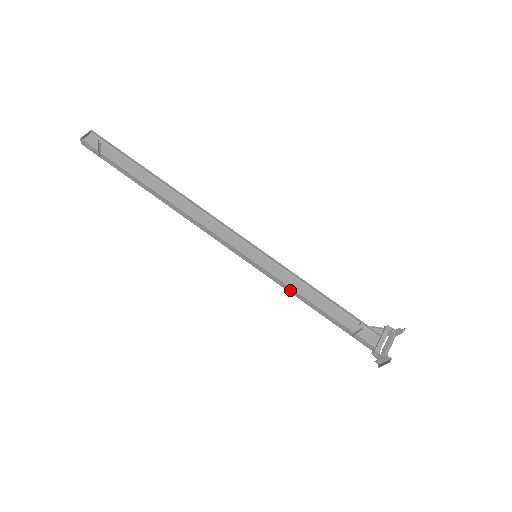
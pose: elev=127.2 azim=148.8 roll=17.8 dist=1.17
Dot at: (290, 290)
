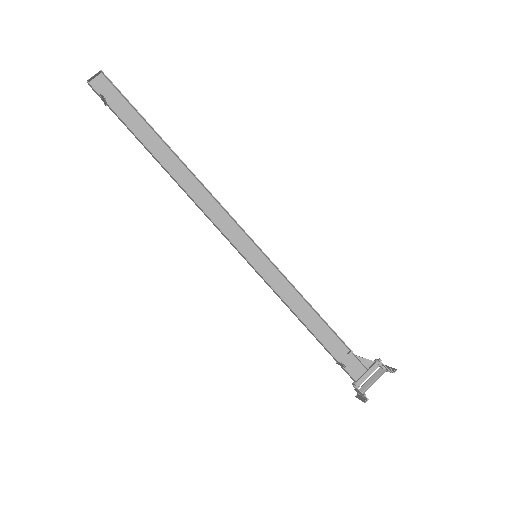
Dot at: (283, 301)
